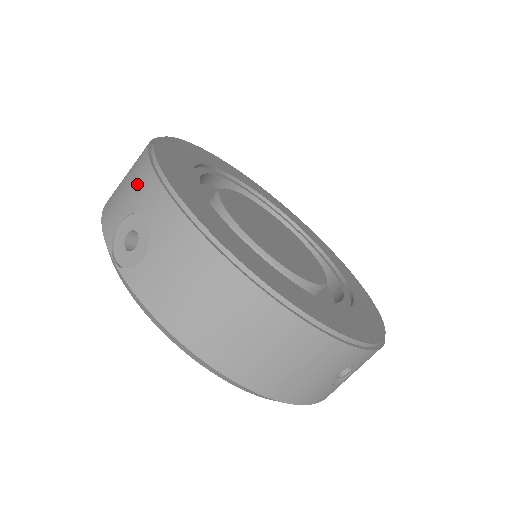
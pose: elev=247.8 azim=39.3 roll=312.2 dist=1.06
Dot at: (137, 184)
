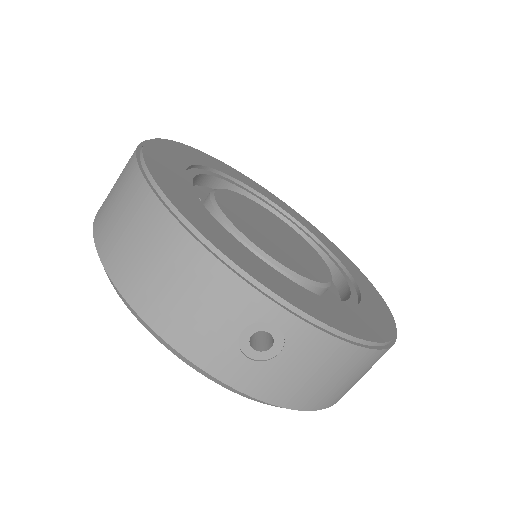
Dot at: occluded
